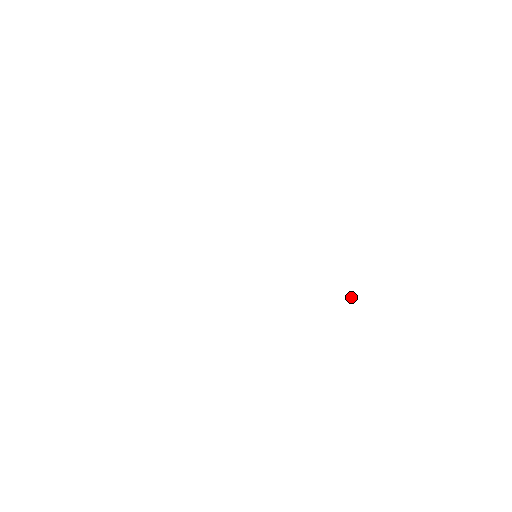
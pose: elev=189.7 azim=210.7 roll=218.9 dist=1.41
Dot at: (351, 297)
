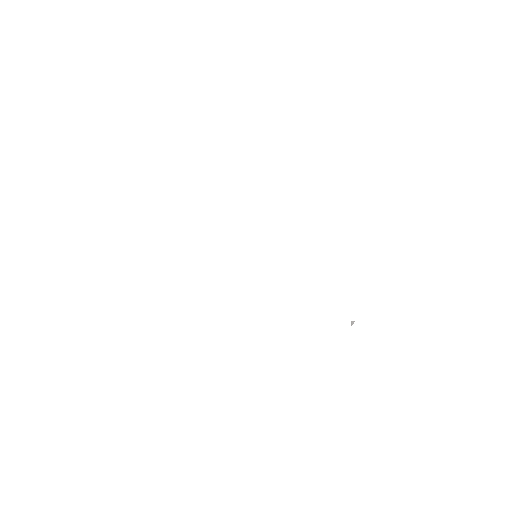
Dot at: occluded
